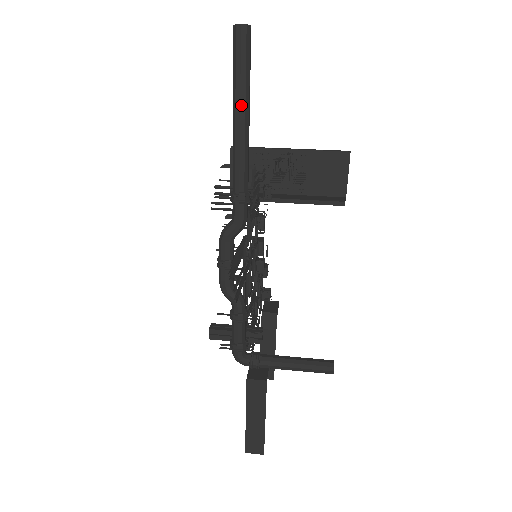
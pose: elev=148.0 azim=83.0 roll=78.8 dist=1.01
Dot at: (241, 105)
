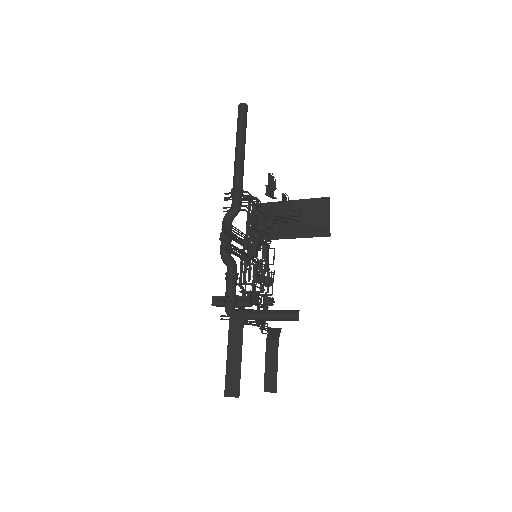
Dot at: (239, 140)
